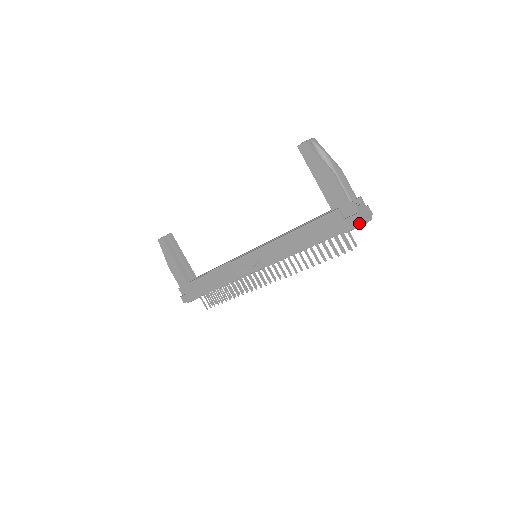
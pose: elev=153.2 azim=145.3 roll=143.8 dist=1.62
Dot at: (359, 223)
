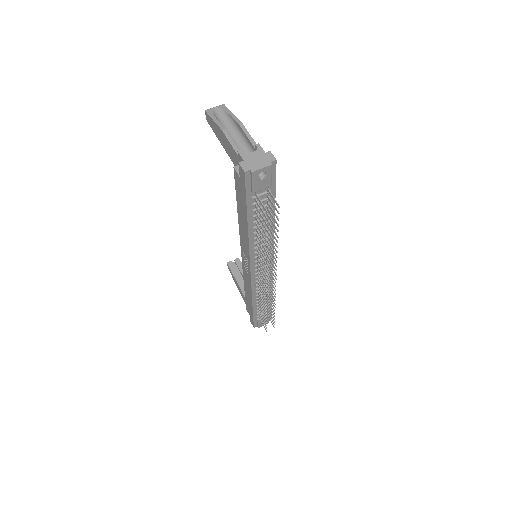
Dot at: (244, 173)
